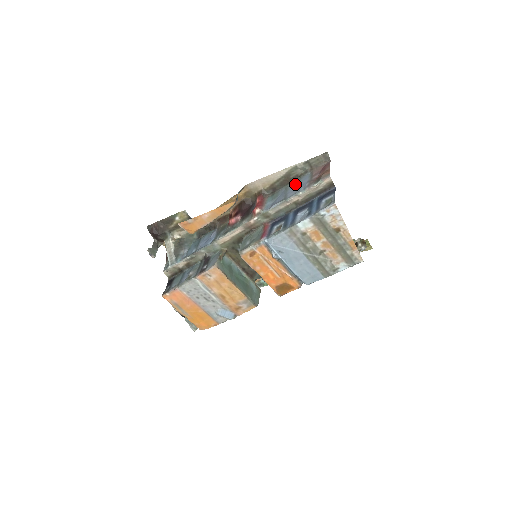
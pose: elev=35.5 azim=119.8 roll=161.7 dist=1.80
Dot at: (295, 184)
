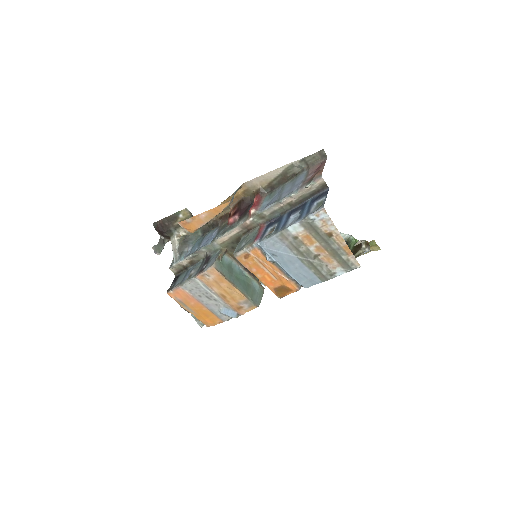
Dot at: (291, 183)
